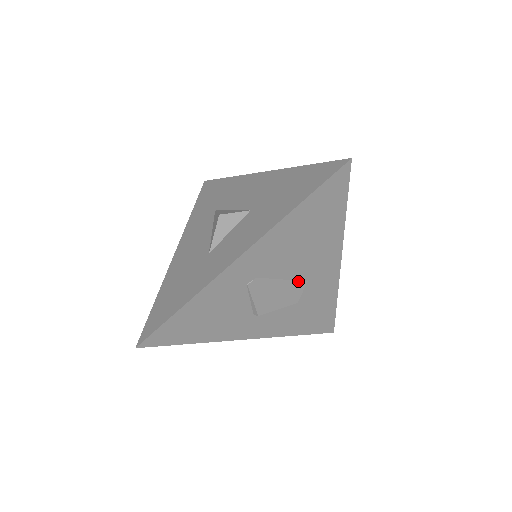
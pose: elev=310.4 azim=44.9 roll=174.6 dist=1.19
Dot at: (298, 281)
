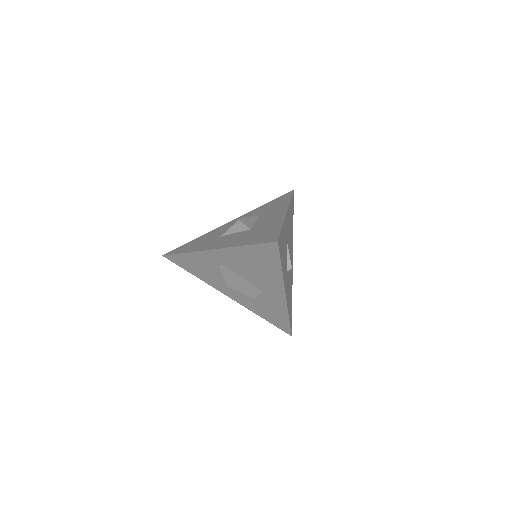
Dot at: (255, 286)
